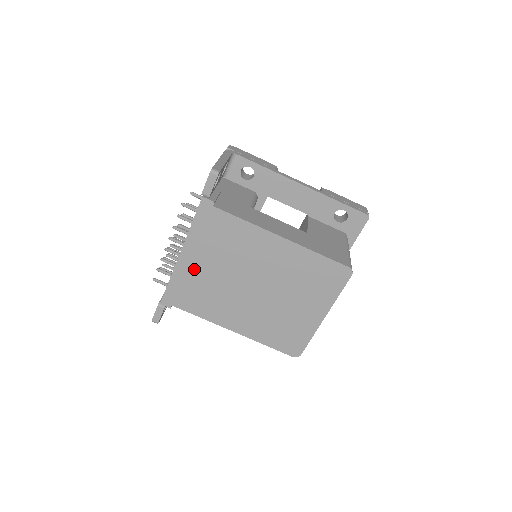
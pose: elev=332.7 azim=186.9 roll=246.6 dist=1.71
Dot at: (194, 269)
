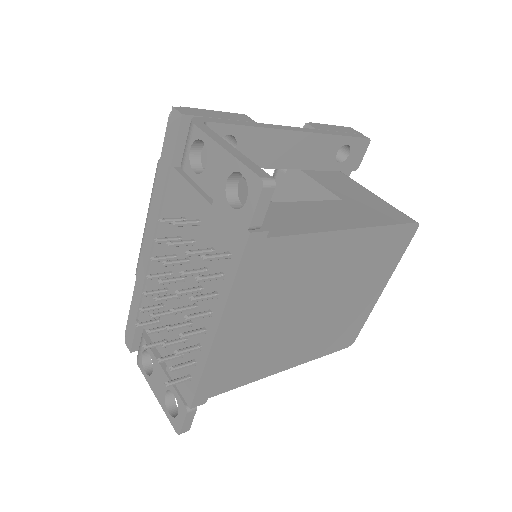
Dot at: (238, 337)
